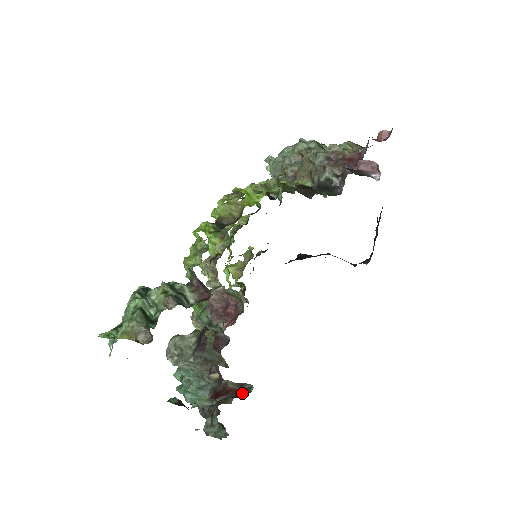
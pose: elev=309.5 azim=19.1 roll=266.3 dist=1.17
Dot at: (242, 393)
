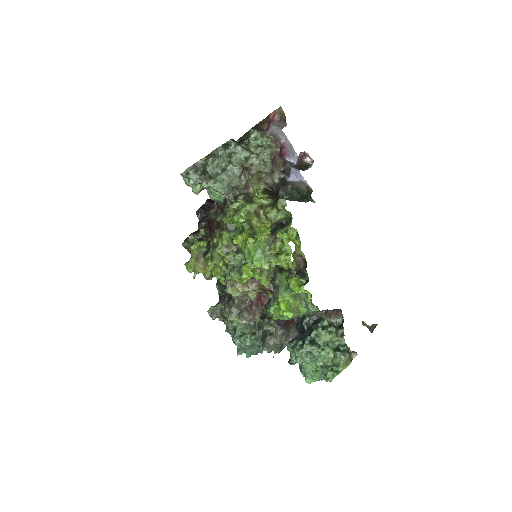
Dot at: occluded
